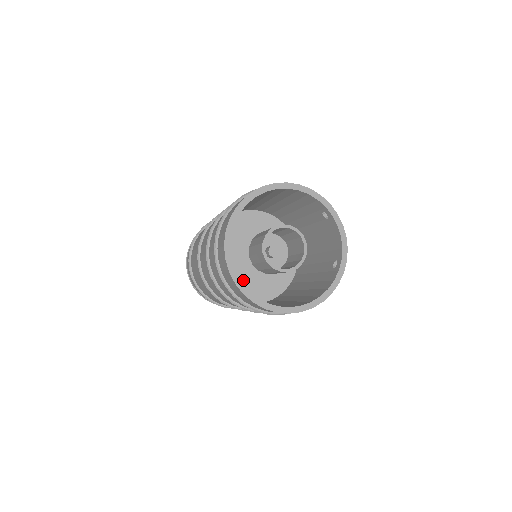
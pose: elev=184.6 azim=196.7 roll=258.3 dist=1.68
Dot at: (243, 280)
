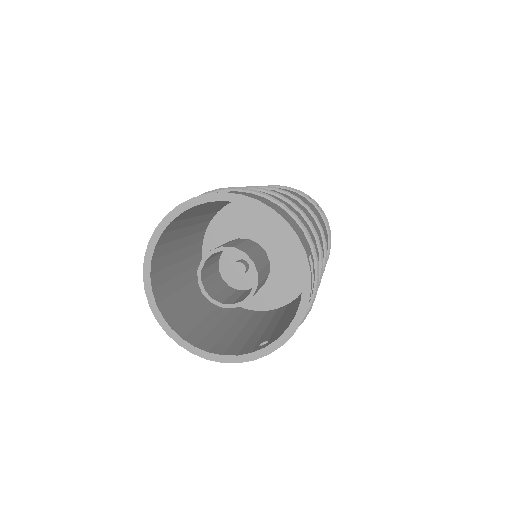
Dot at: occluded
